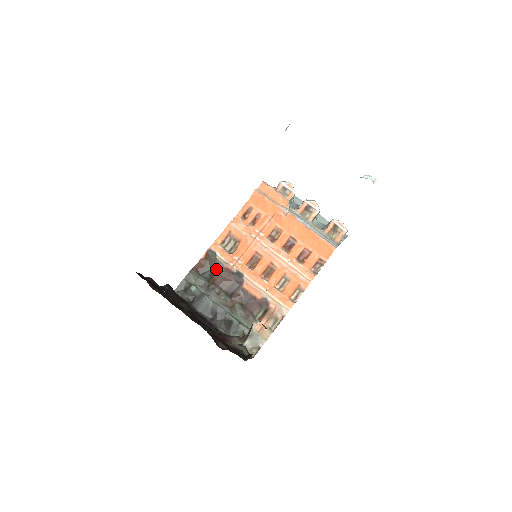
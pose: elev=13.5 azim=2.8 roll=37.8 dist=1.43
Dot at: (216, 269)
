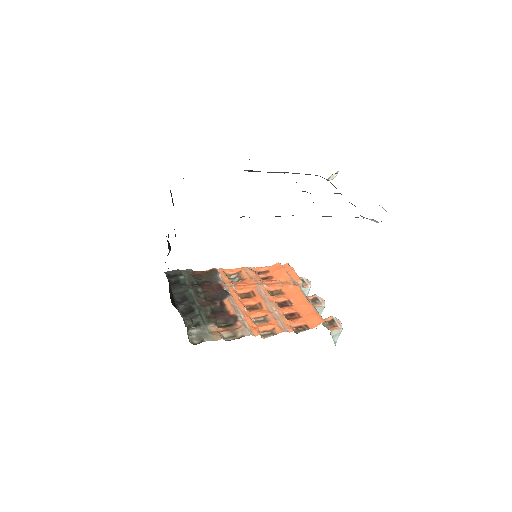
Dot at: (210, 281)
